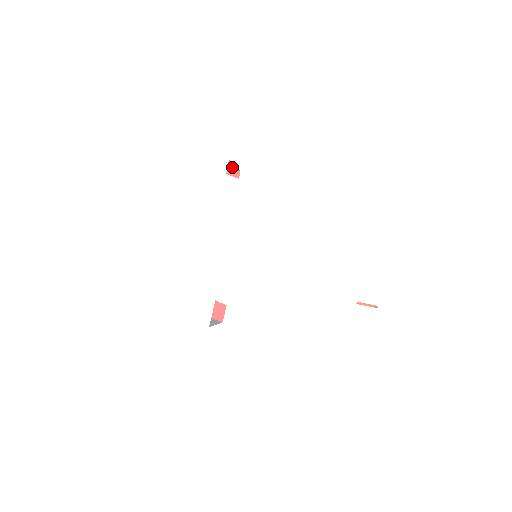
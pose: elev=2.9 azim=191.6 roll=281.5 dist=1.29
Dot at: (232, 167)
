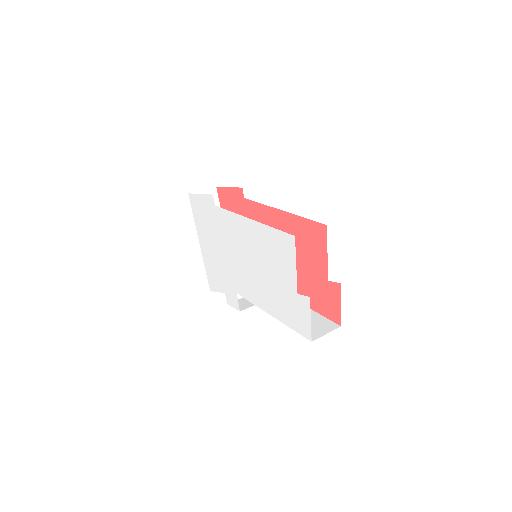
Dot at: occluded
